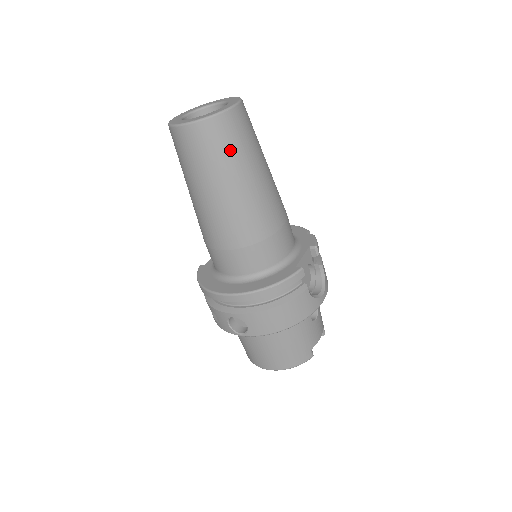
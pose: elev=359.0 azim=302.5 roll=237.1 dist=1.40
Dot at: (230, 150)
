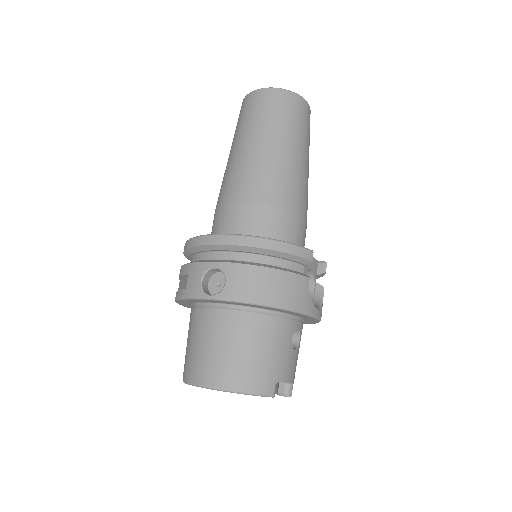
Dot at: (291, 120)
